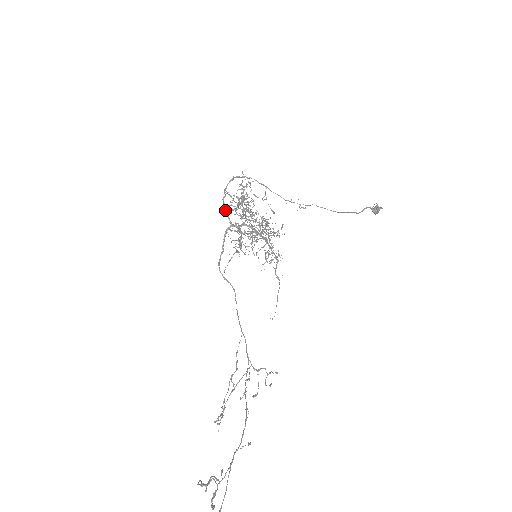
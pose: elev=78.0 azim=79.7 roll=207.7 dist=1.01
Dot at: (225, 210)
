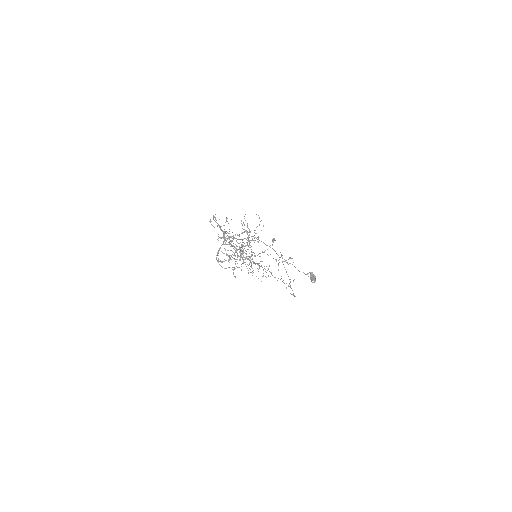
Dot at: occluded
